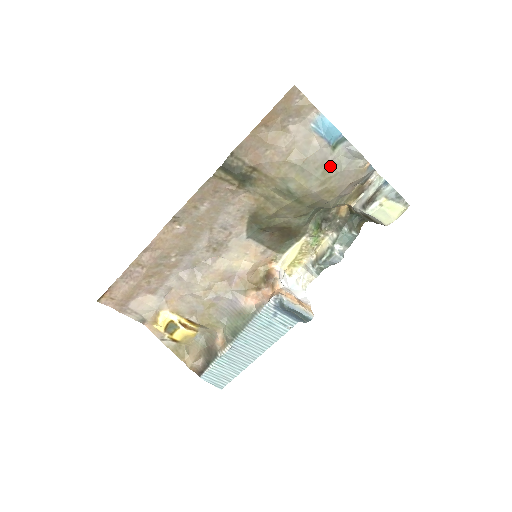
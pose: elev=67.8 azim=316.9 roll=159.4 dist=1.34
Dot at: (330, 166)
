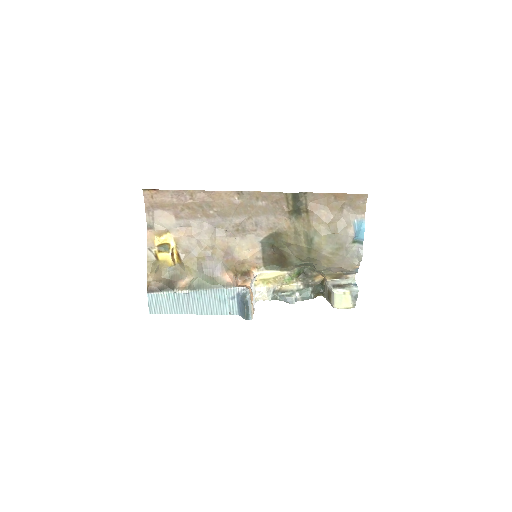
Dot at: (343, 249)
